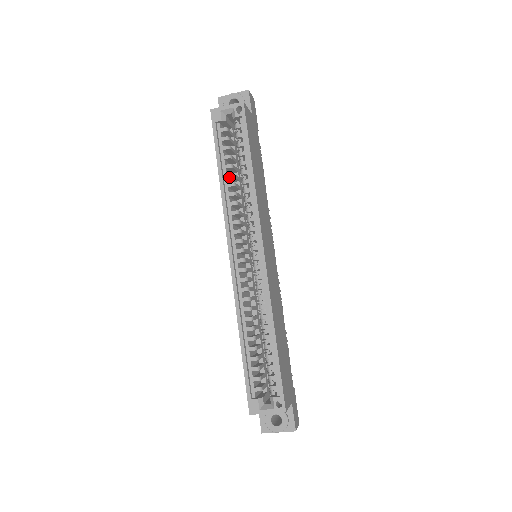
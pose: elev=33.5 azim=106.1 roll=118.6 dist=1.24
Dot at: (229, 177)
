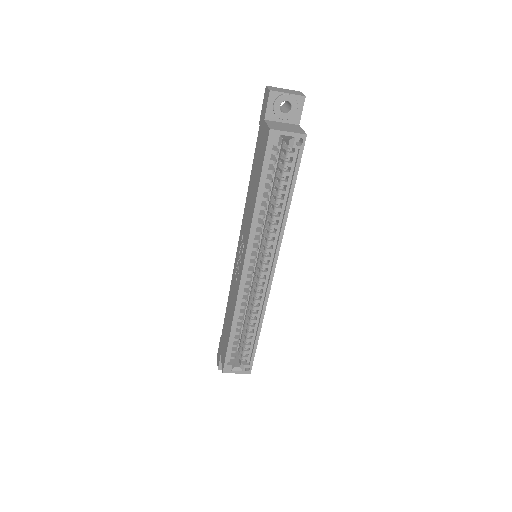
Dot at: (264, 200)
